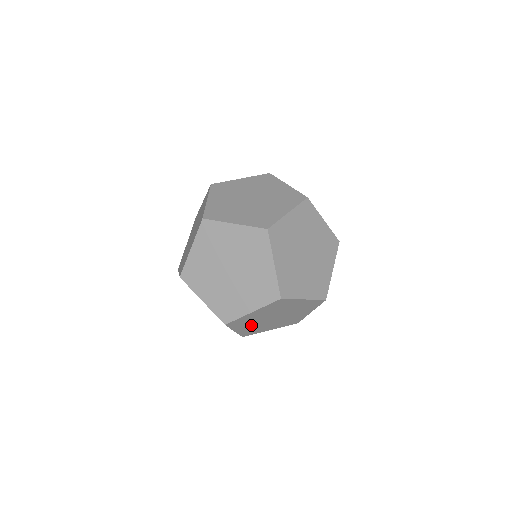
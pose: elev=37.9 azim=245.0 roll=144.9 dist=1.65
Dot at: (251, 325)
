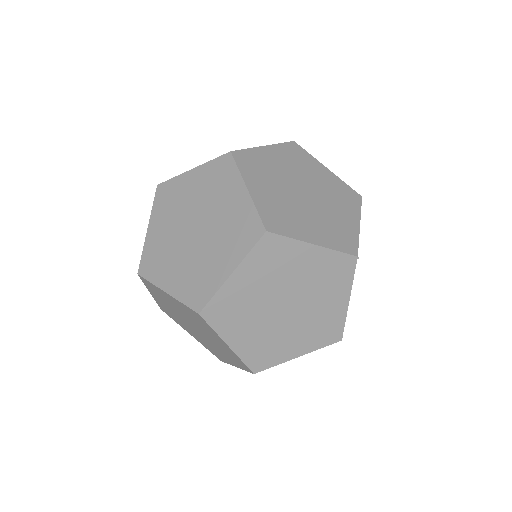
Dot at: occluded
